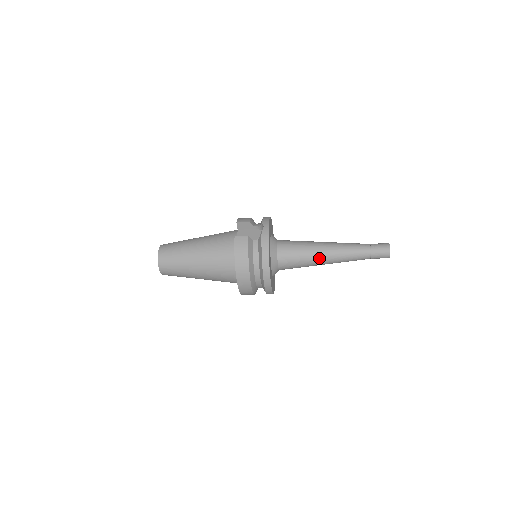
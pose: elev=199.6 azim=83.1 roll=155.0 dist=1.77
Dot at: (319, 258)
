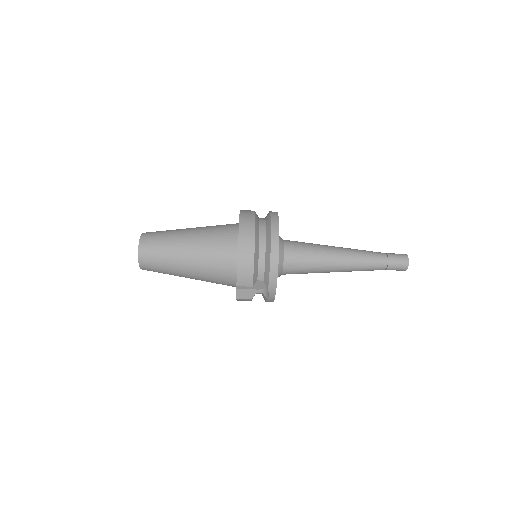
Dot at: (330, 248)
